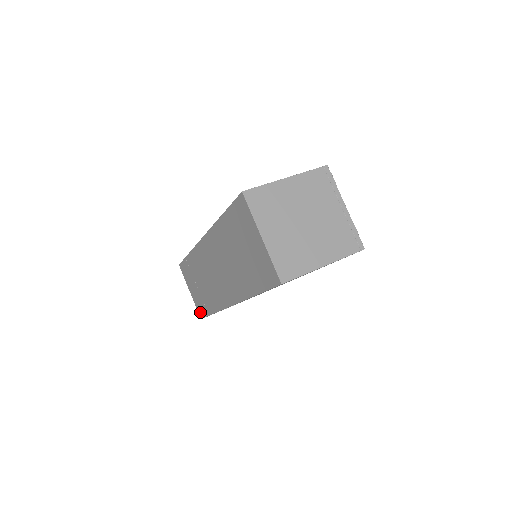
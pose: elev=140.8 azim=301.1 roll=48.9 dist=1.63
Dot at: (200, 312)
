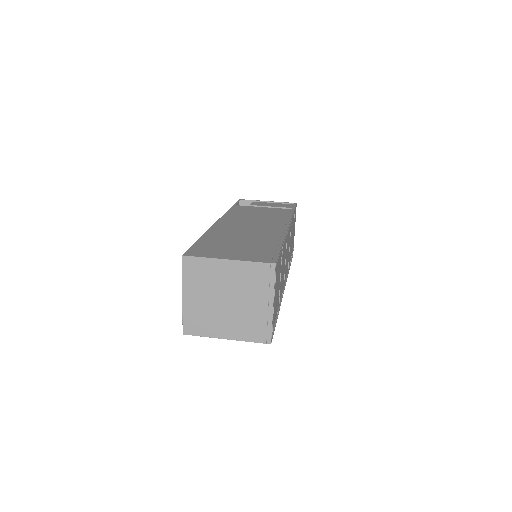
Dot at: occluded
